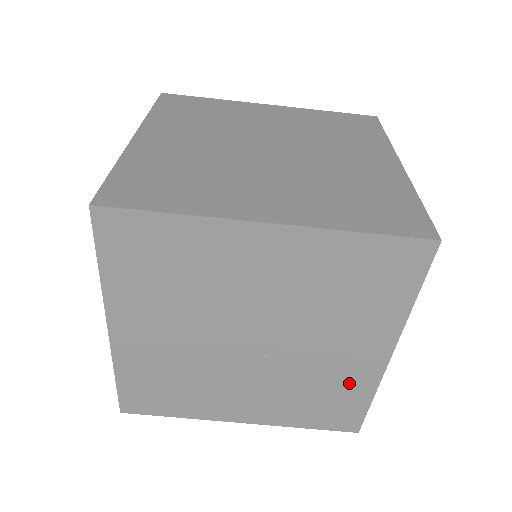
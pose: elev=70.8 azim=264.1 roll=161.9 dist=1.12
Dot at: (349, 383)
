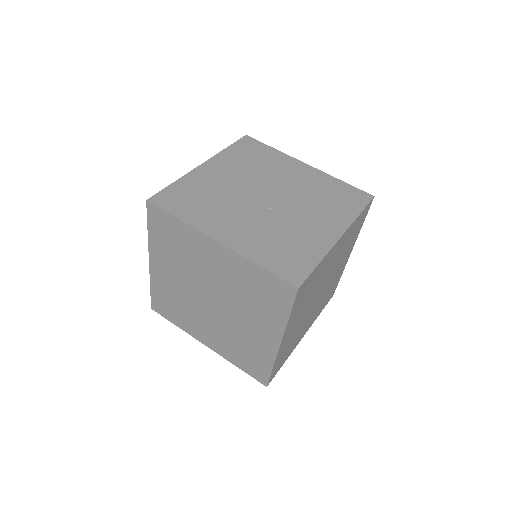
Dot at: (309, 244)
